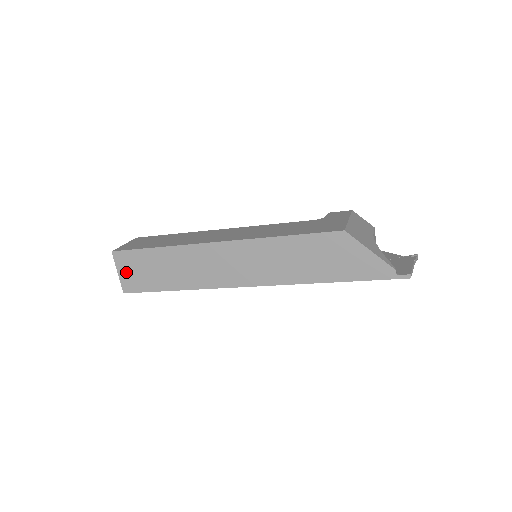
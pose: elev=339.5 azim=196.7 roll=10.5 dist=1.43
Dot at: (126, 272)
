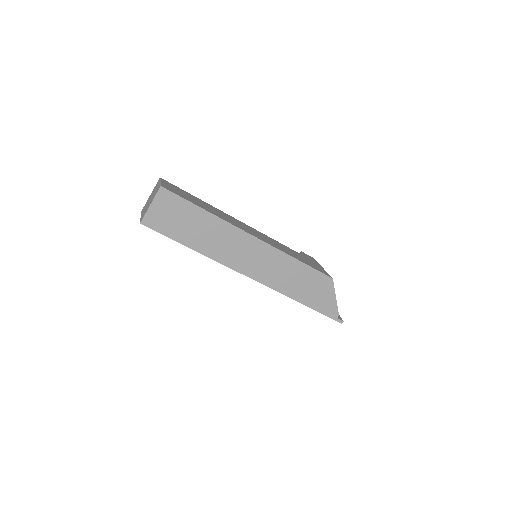
Dot at: (159, 209)
